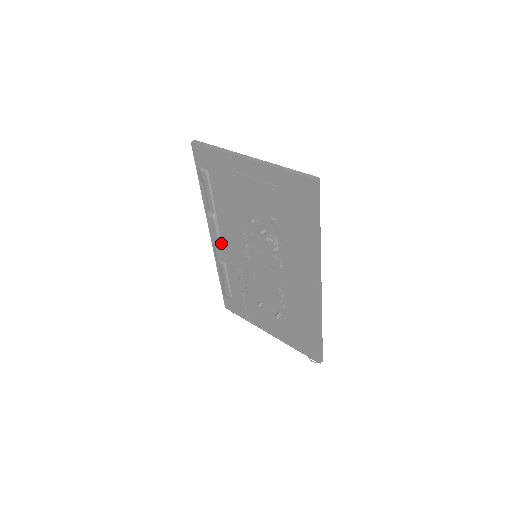
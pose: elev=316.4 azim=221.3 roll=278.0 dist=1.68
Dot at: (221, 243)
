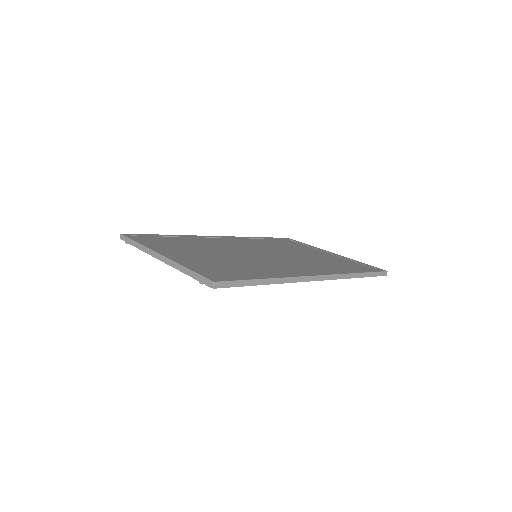
Dot at: occluded
